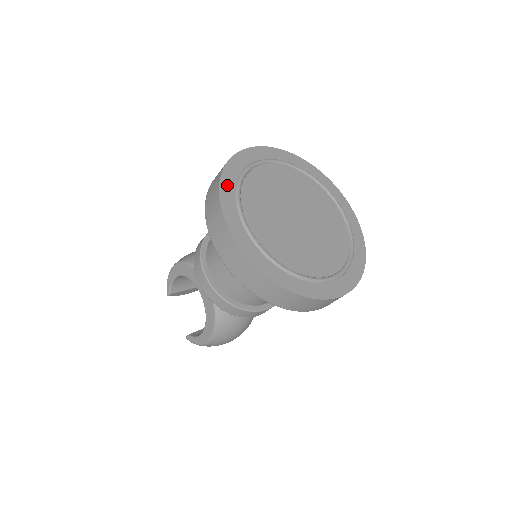
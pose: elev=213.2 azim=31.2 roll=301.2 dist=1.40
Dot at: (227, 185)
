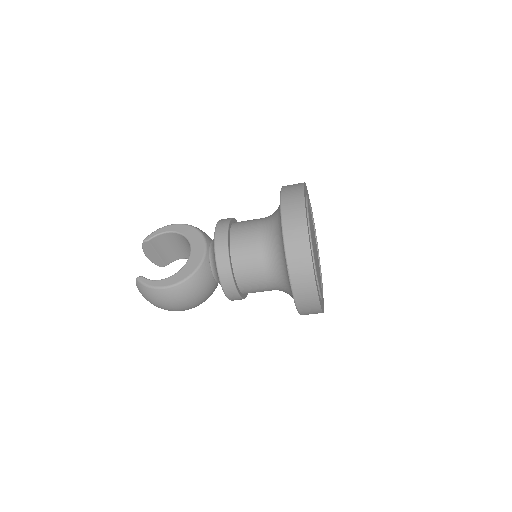
Dot at: (305, 190)
